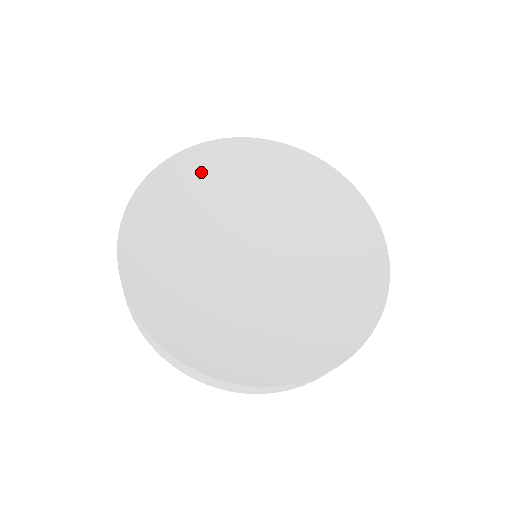
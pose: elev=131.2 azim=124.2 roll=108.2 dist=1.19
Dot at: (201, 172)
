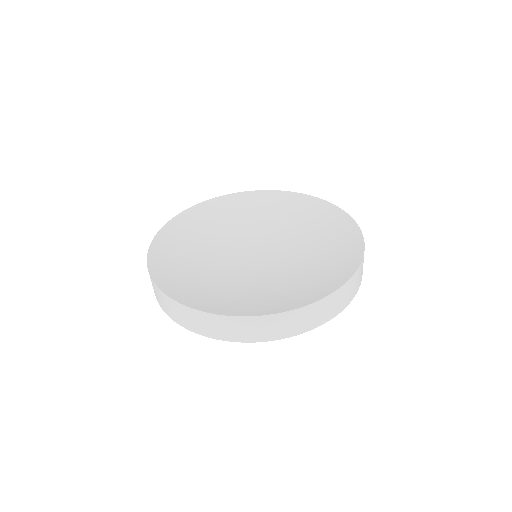
Dot at: (278, 205)
